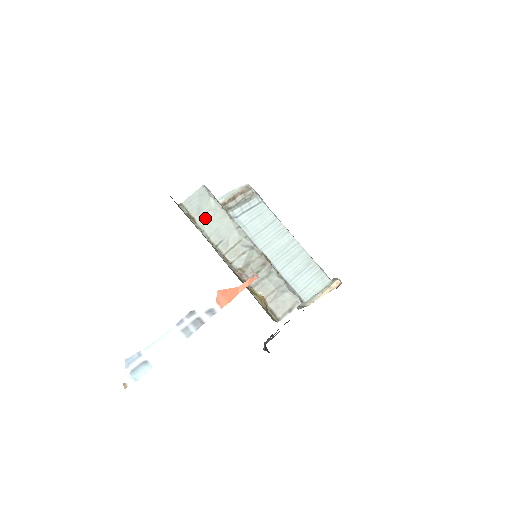
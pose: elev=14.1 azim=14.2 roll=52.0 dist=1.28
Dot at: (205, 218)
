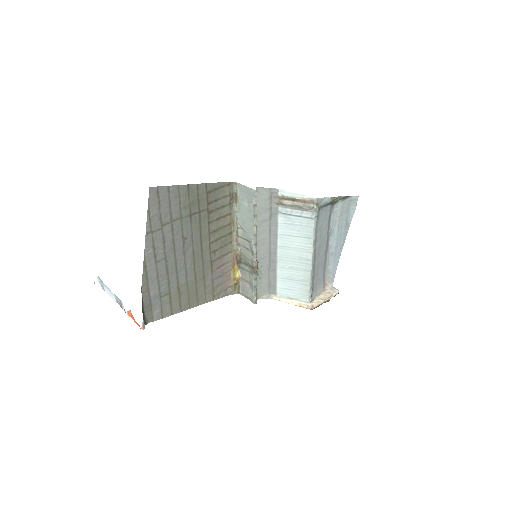
Dot at: (243, 207)
